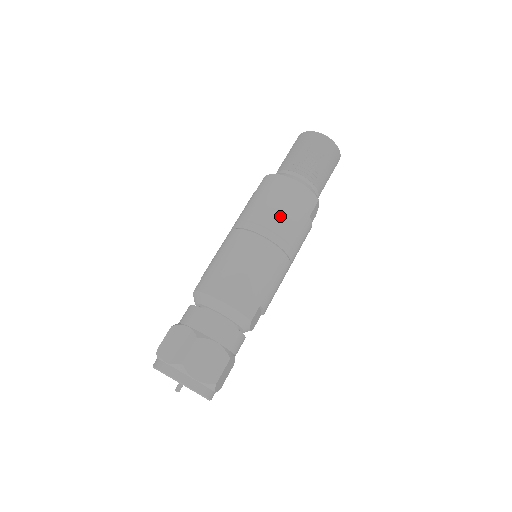
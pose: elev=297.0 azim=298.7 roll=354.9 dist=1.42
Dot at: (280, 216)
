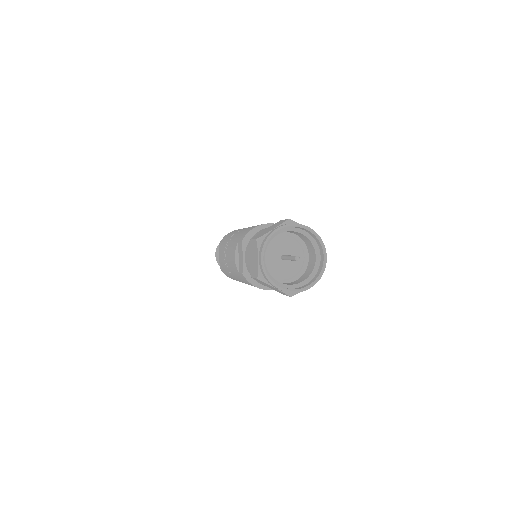
Dot at: occluded
